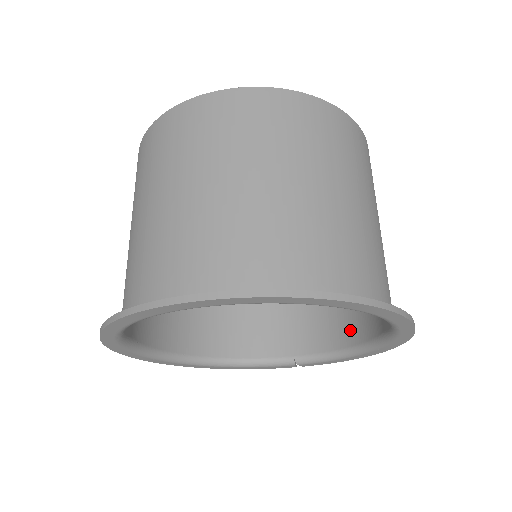
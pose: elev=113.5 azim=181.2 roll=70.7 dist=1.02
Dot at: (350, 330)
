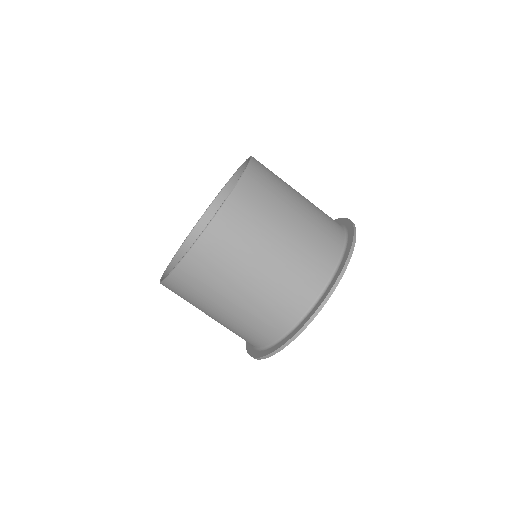
Dot at: occluded
